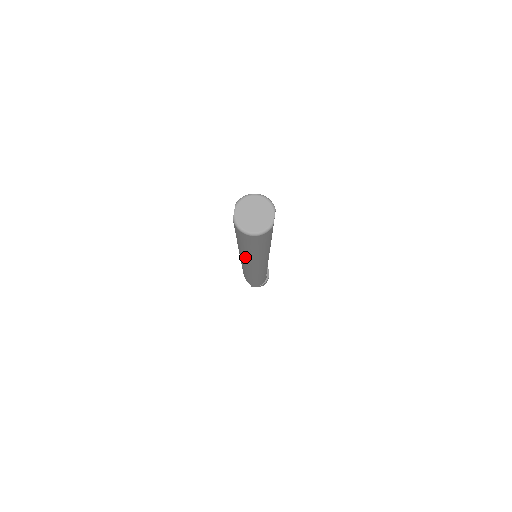
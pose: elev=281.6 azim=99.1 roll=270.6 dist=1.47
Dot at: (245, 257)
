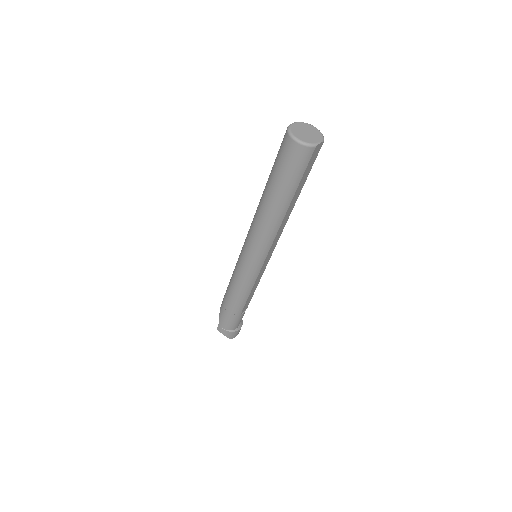
Dot at: (258, 217)
